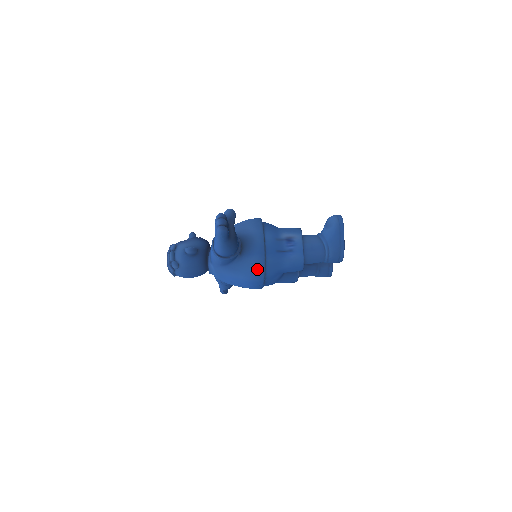
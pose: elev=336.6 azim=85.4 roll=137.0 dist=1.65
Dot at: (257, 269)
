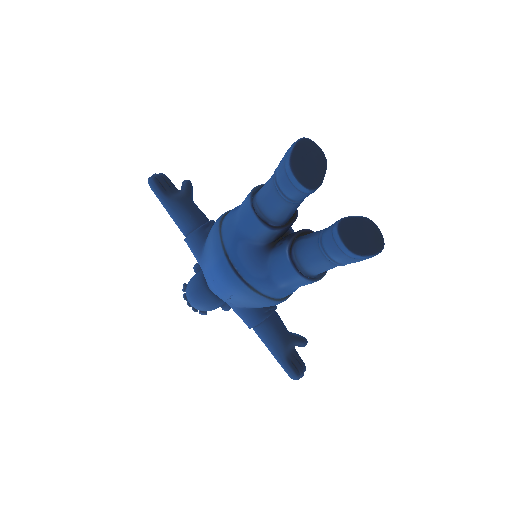
Dot at: (214, 240)
